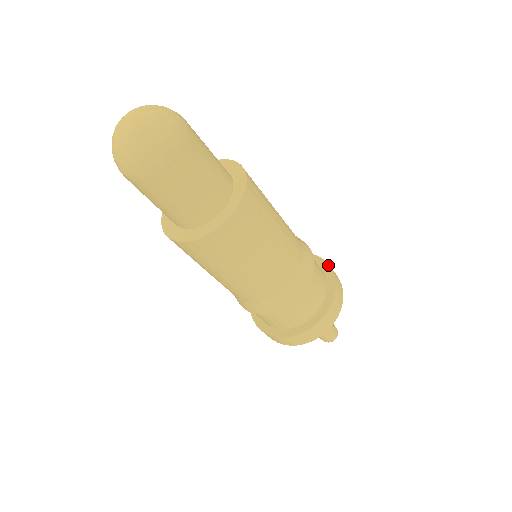
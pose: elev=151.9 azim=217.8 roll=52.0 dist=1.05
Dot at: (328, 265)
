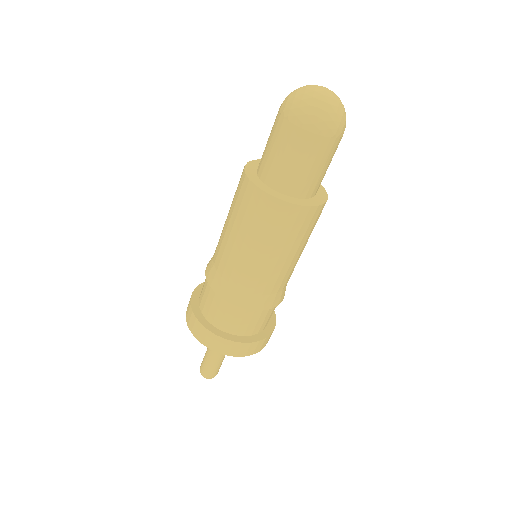
Dot at: (271, 332)
